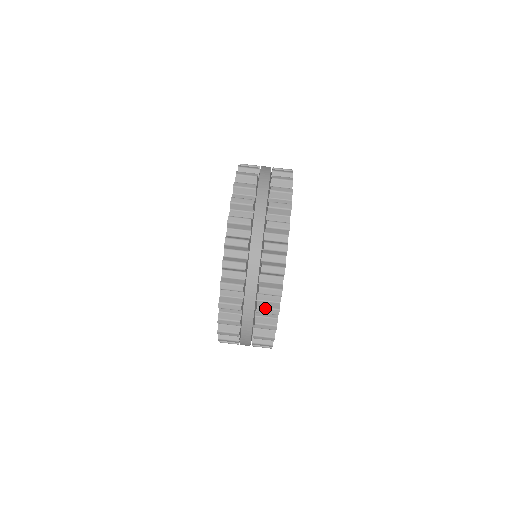
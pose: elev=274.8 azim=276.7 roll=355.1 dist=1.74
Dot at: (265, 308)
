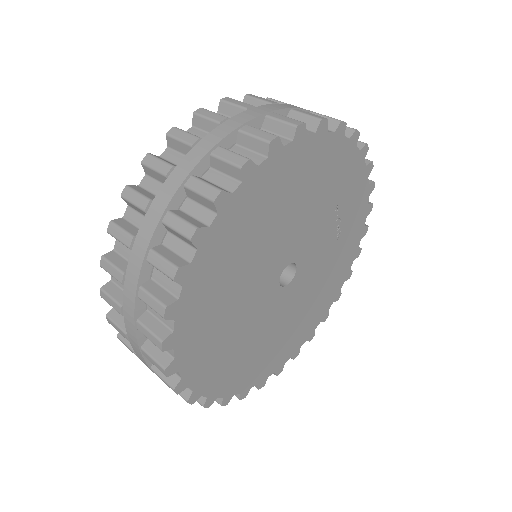
Dot at: (178, 217)
